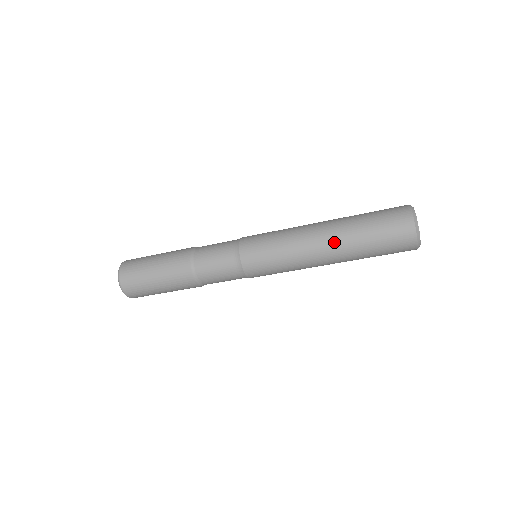
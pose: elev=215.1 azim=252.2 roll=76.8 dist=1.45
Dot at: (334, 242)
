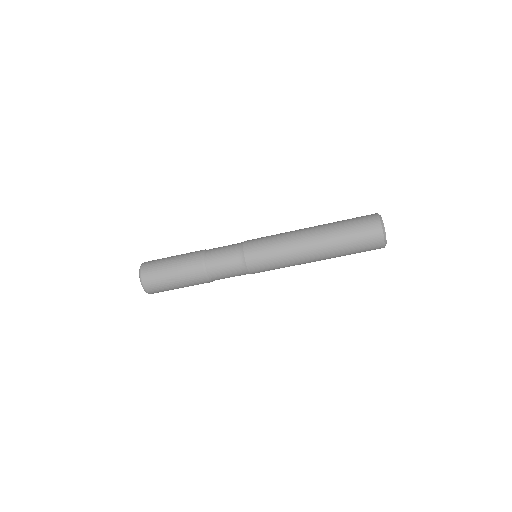
Dot at: (319, 235)
